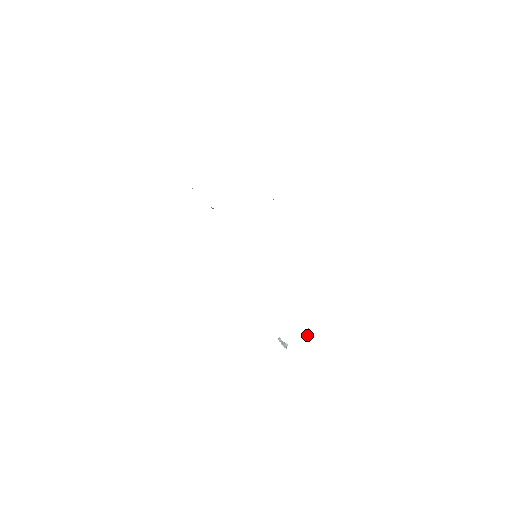
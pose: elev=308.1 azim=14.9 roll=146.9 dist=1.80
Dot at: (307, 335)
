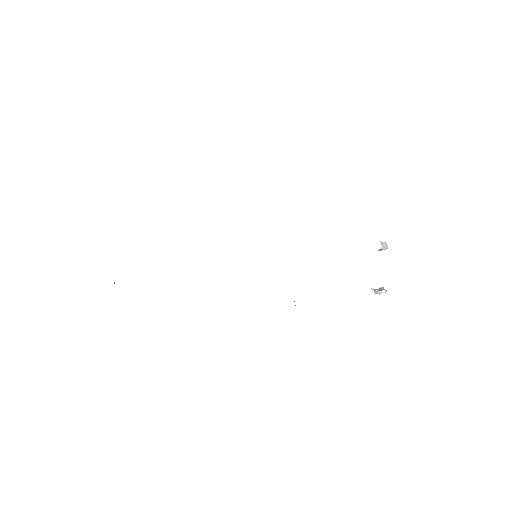
Dot at: (385, 248)
